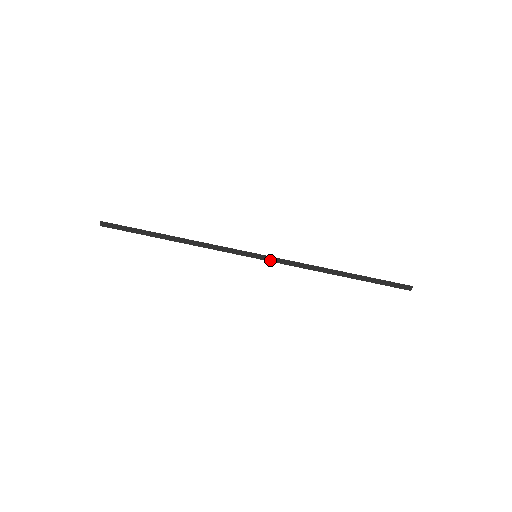
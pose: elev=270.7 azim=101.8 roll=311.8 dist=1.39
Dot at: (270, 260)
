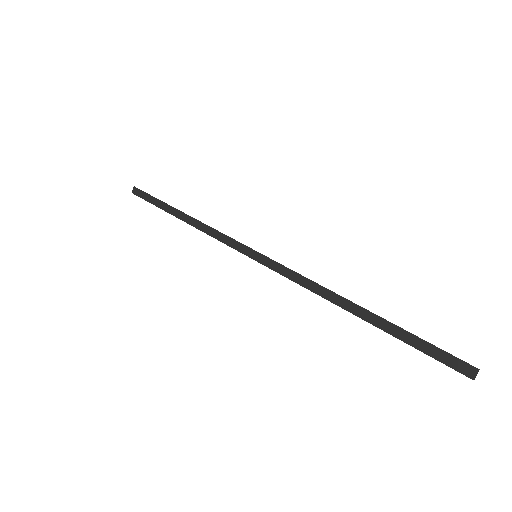
Dot at: (270, 266)
